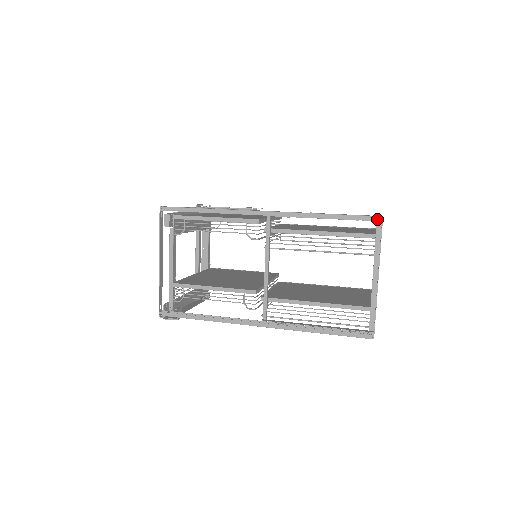
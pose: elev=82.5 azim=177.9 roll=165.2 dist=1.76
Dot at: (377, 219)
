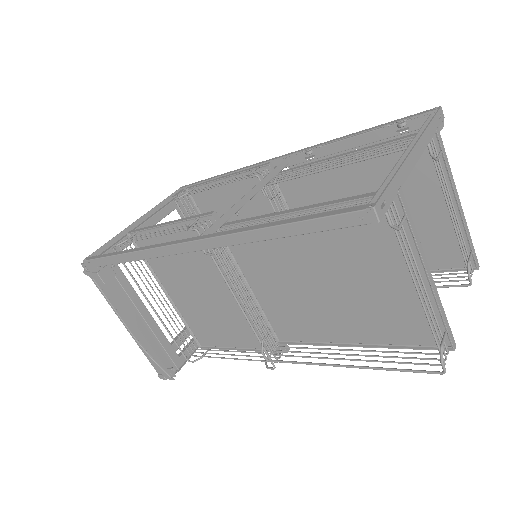
Dot at: (431, 110)
